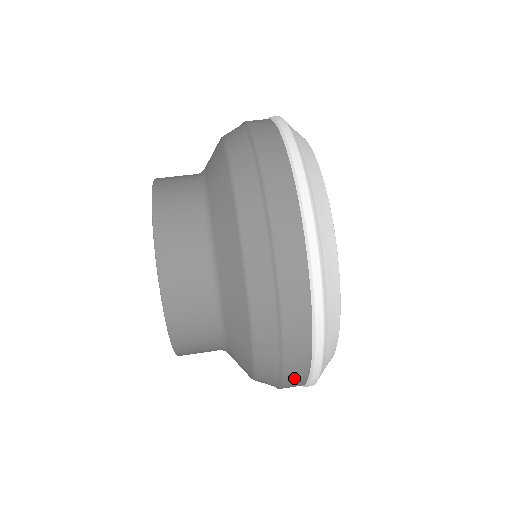
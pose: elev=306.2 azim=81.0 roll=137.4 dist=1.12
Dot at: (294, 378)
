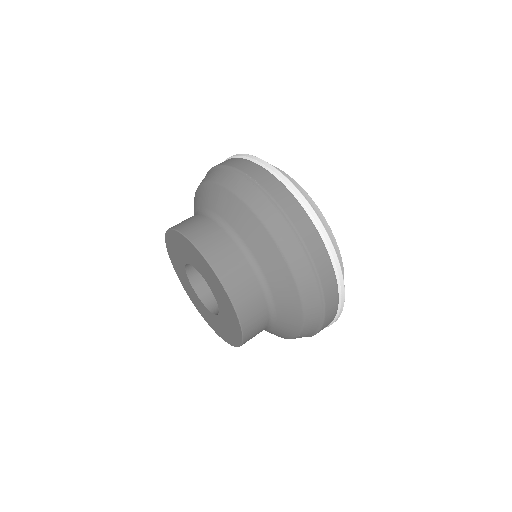
Dot at: occluded
